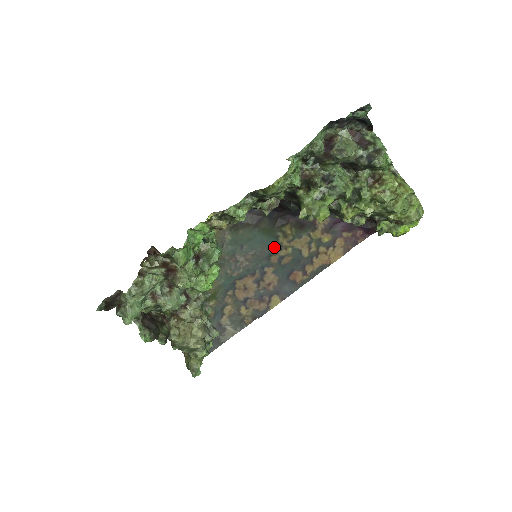
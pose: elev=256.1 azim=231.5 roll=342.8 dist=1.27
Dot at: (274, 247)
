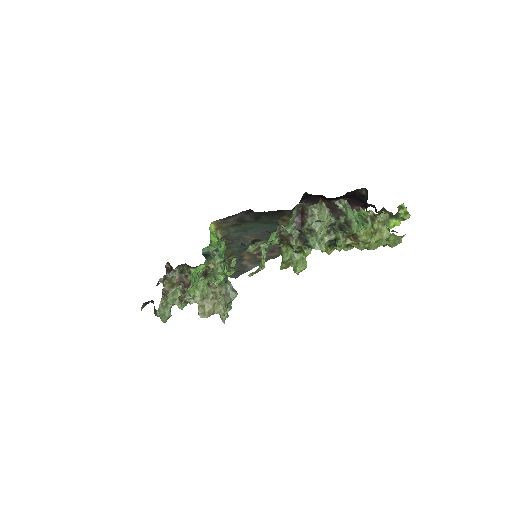
Dot at: (275, 228)
